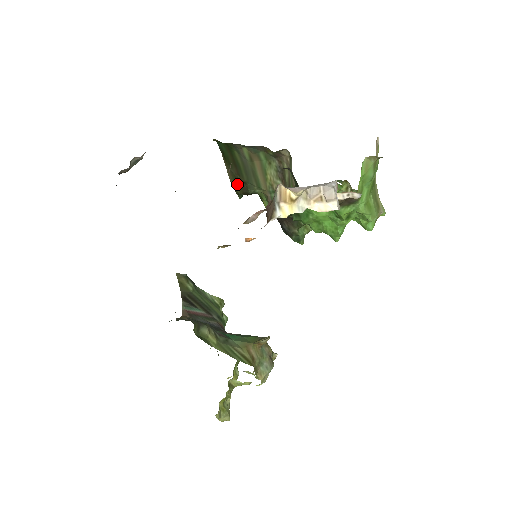
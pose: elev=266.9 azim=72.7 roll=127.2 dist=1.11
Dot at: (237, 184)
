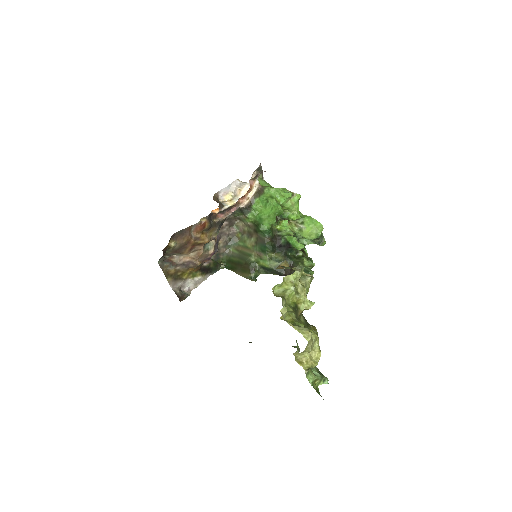
Dot at: (245, 272)
